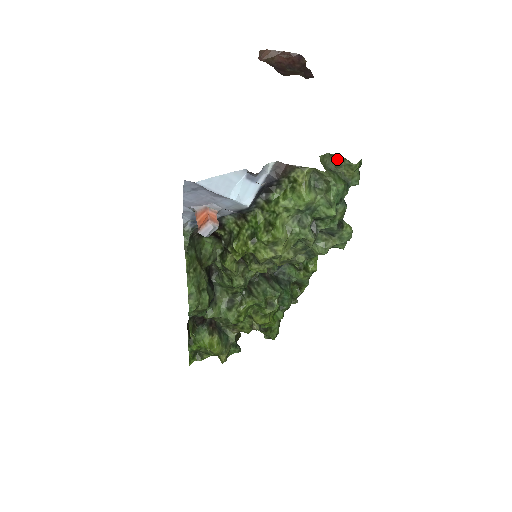
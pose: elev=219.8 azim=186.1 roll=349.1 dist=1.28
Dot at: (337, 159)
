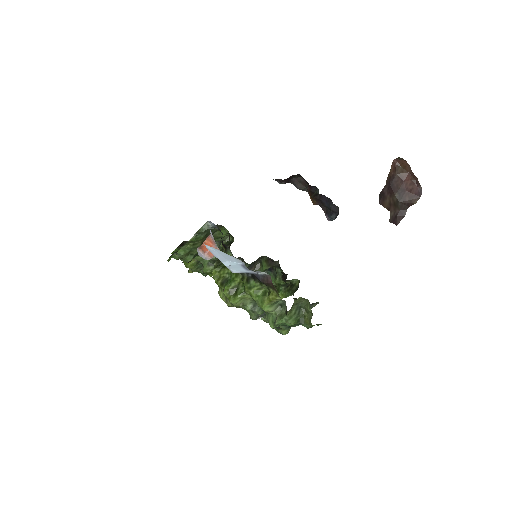
Dot at: (309, 308)
